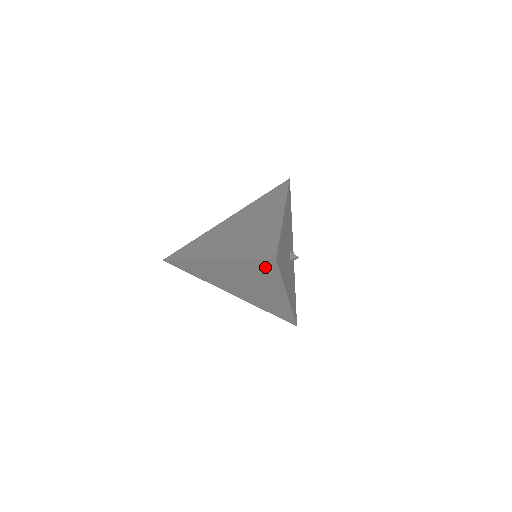
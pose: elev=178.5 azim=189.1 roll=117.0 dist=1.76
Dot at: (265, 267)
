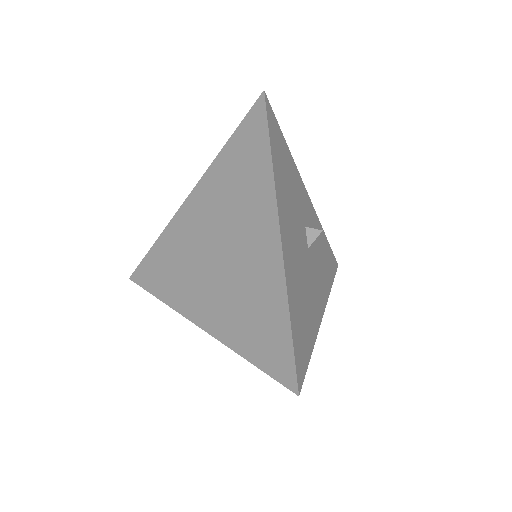
Dot at: occluded
